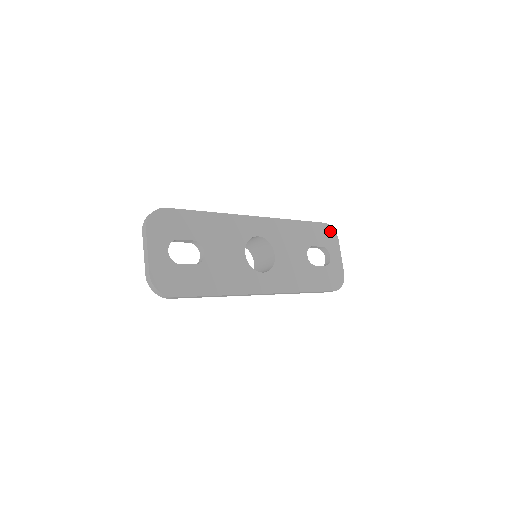
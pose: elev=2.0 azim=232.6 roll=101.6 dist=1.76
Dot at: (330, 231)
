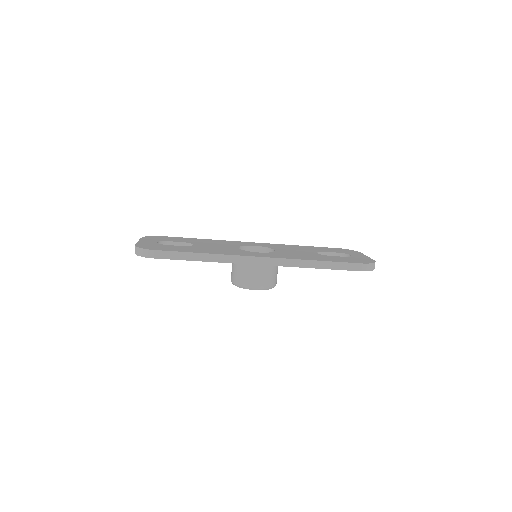
Dot at: (348, 250)
